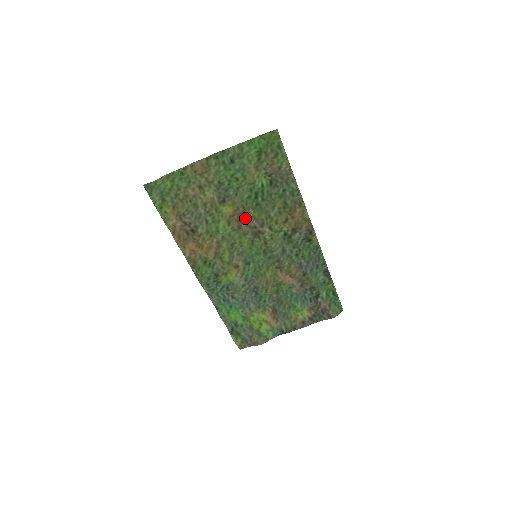
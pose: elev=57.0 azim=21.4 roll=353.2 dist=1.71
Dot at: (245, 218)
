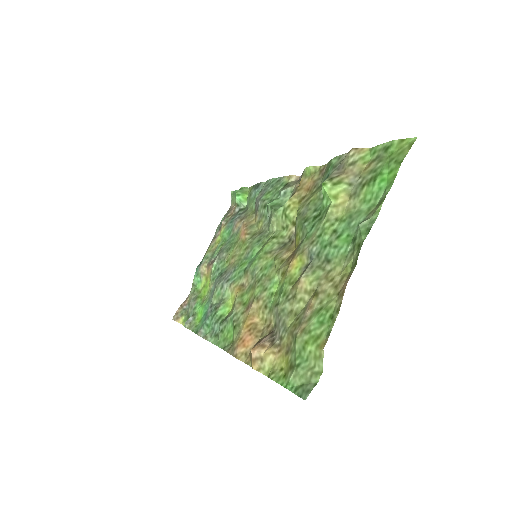
Dot at: (296, 249)
